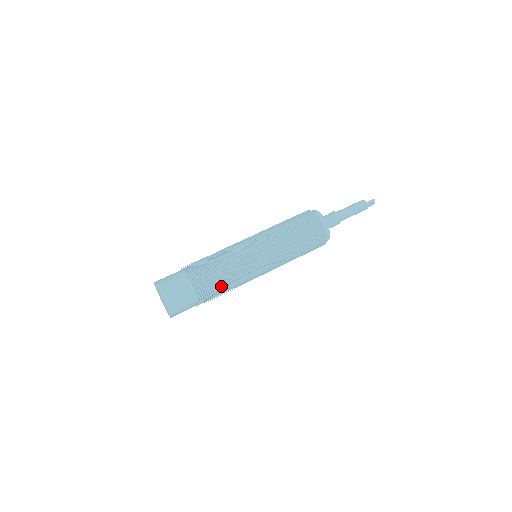
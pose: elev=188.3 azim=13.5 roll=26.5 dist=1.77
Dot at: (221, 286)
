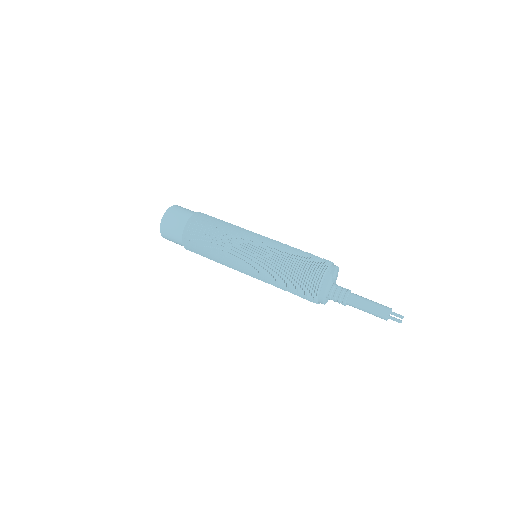
Dot at: (206, 257)
